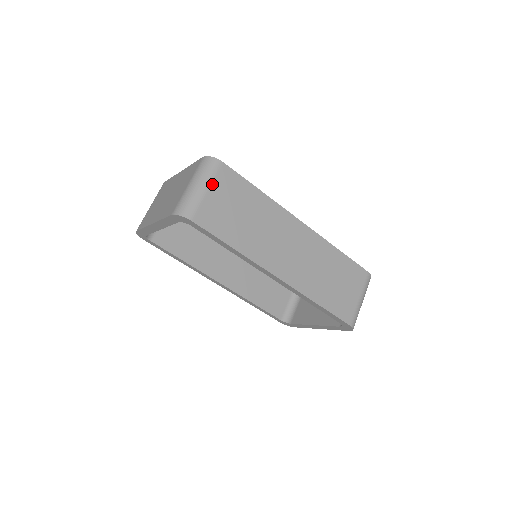
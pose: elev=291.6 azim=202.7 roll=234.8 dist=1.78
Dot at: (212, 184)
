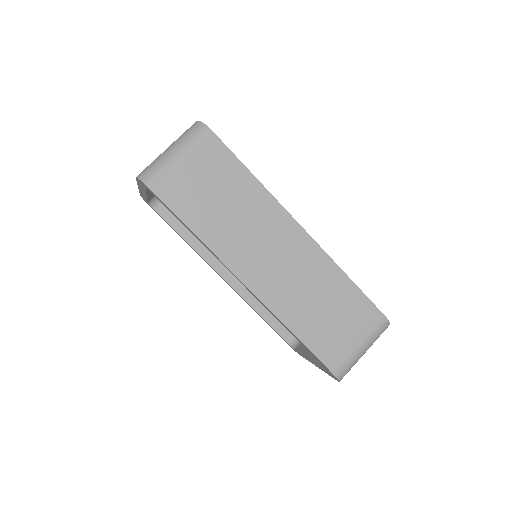
Dot at: (189, 153)
